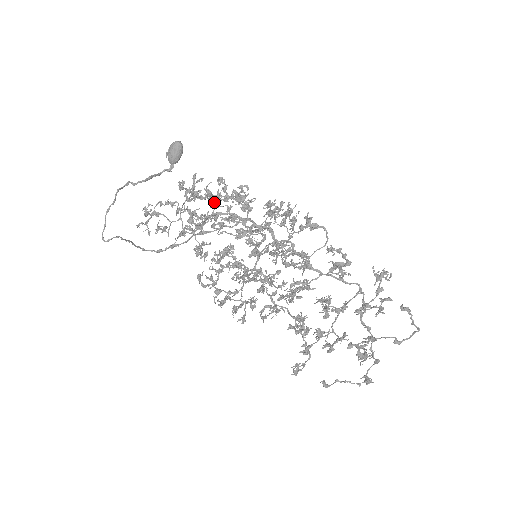
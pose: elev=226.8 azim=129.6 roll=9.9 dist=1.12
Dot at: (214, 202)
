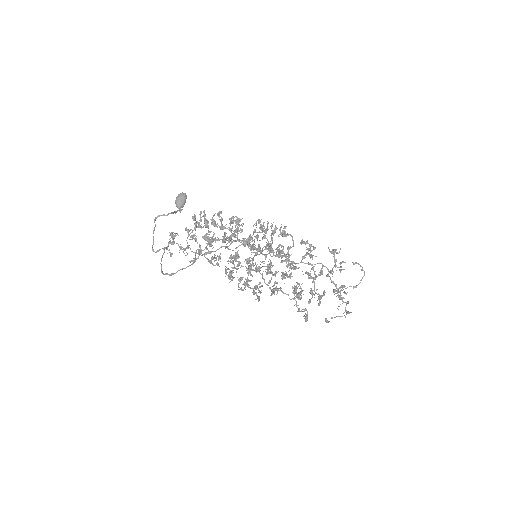
Dot at: occluded
